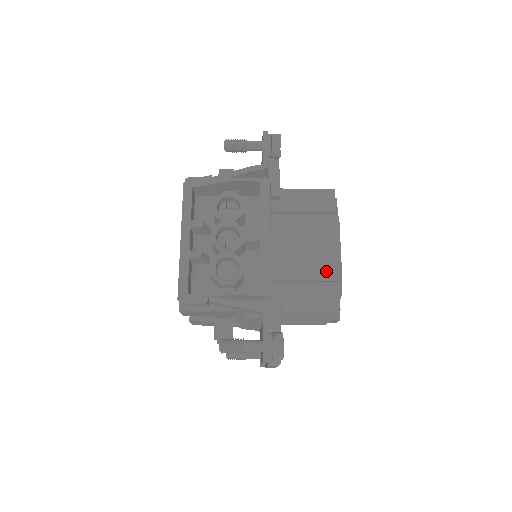
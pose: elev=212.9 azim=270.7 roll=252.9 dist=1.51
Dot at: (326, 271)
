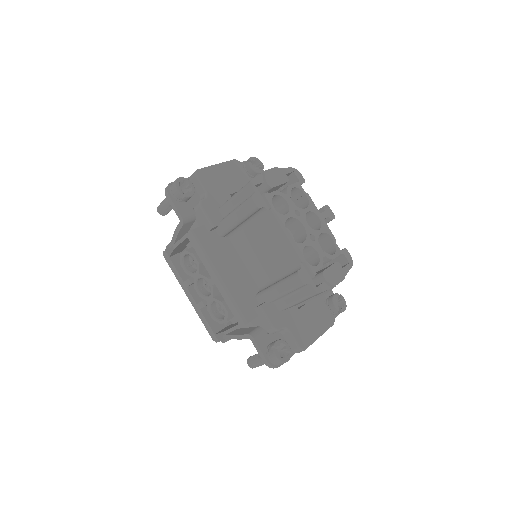
Dot at: (288, 262)
